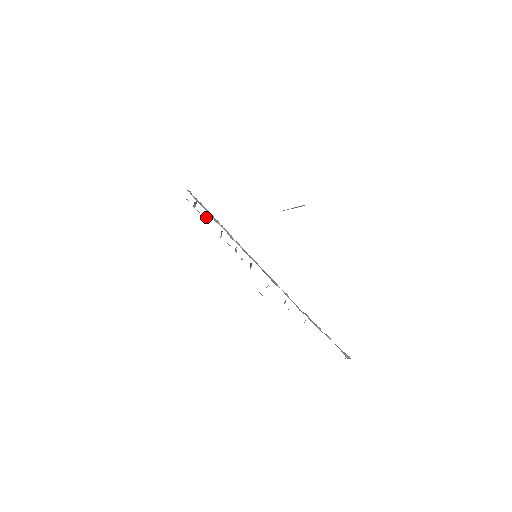
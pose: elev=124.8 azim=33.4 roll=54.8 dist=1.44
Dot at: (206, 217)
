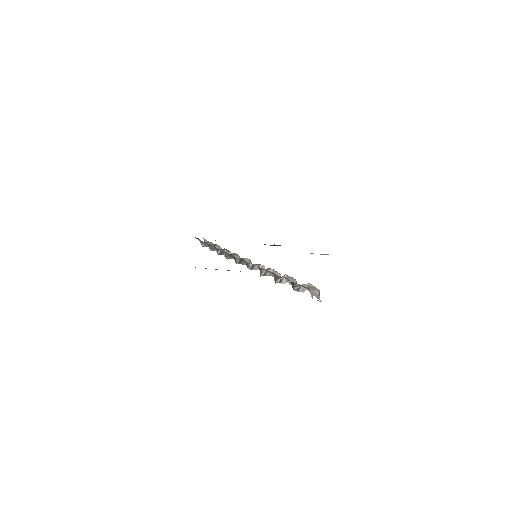
Dot at: (214, 245)
